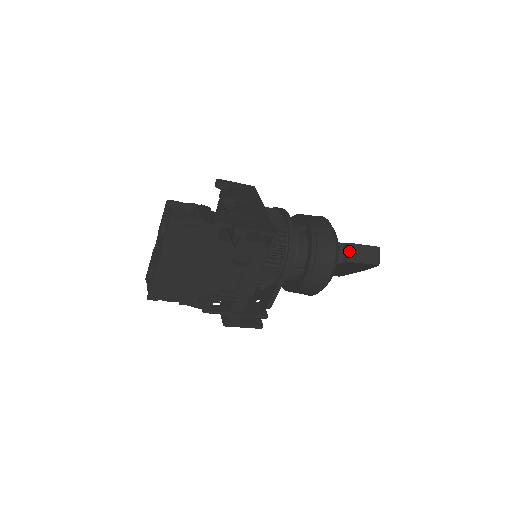
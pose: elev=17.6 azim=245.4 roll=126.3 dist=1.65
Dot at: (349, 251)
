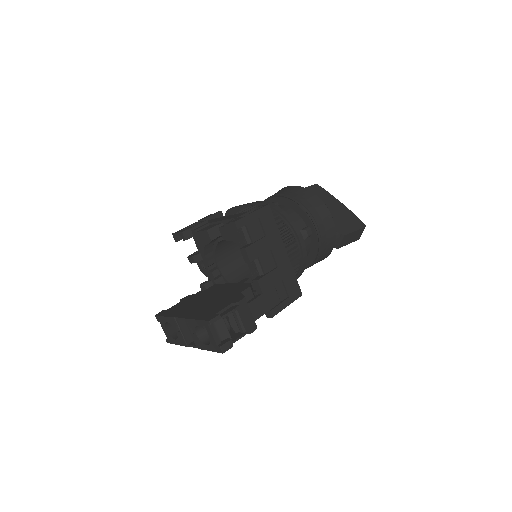
Dot at: (341, 241)
